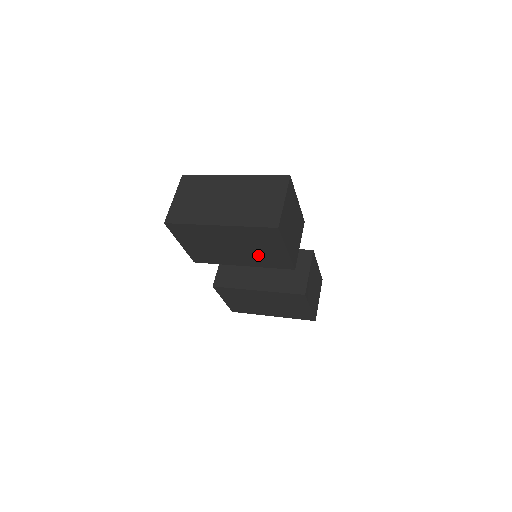
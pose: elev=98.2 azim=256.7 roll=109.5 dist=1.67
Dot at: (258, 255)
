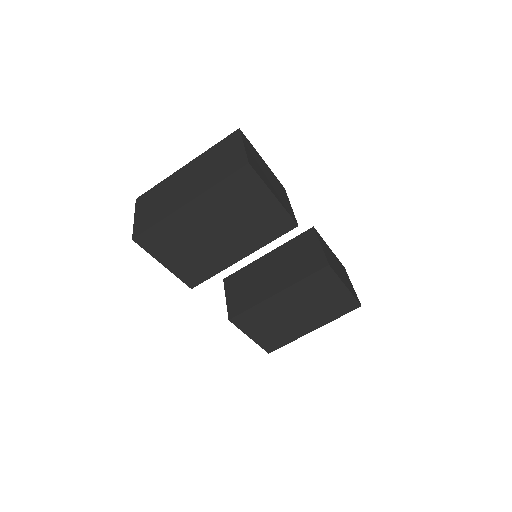
Dot at: (250, 227)
